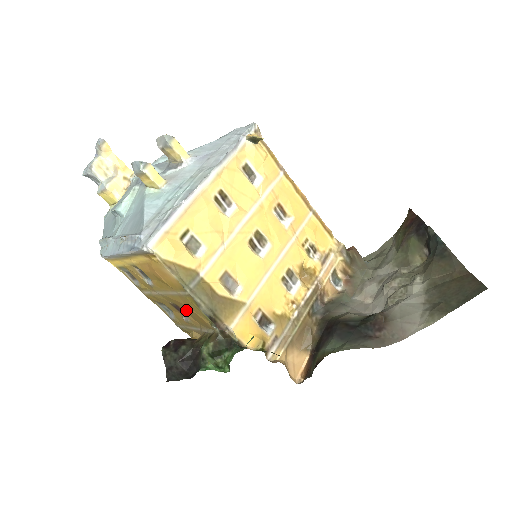
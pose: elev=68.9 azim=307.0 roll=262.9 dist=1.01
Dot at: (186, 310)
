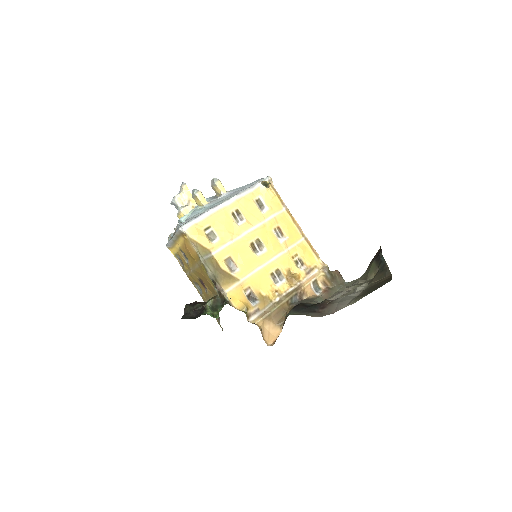
Dot at: (205, 281)
